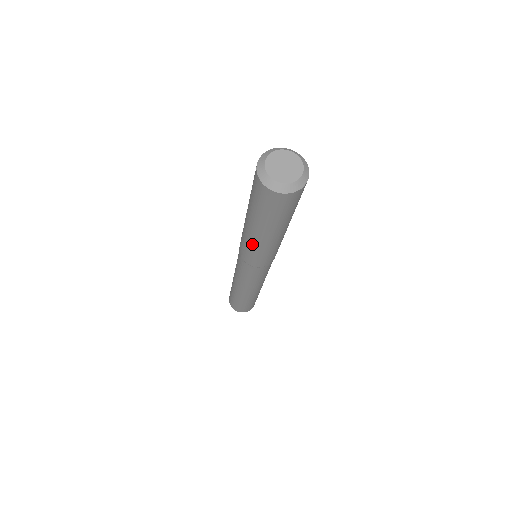
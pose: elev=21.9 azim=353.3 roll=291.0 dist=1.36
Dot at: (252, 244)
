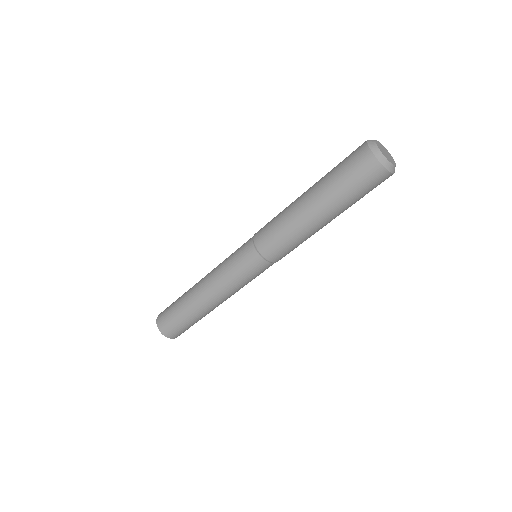
Dot at: (296, 228)
